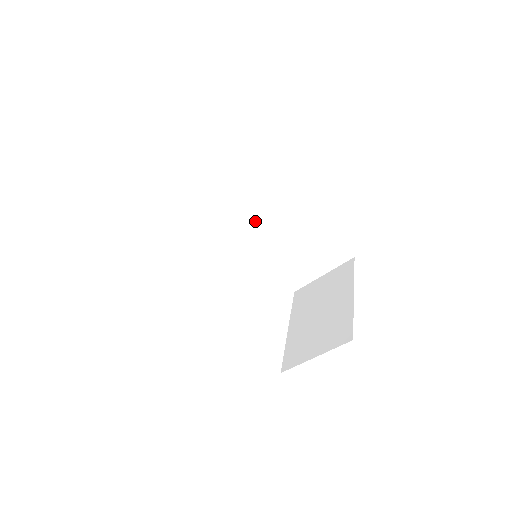
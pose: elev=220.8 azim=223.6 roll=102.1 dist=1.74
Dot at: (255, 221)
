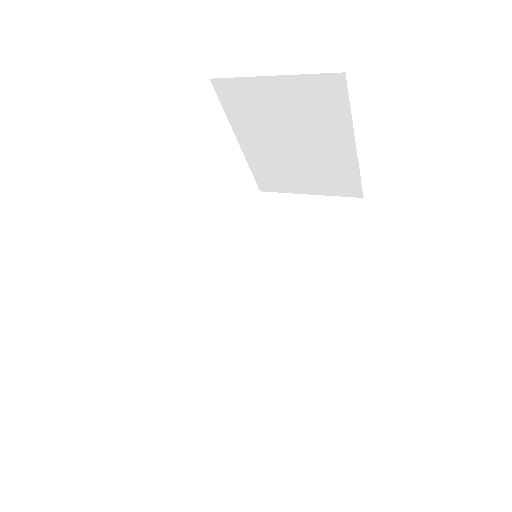
Dot at: occluded
